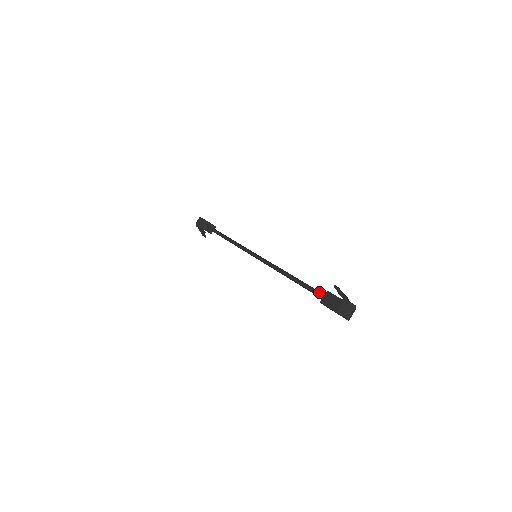
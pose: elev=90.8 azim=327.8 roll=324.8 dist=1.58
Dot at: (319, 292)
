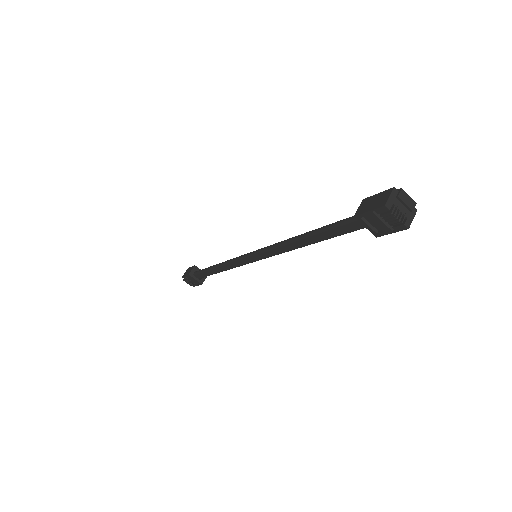
Dot at: occluded
